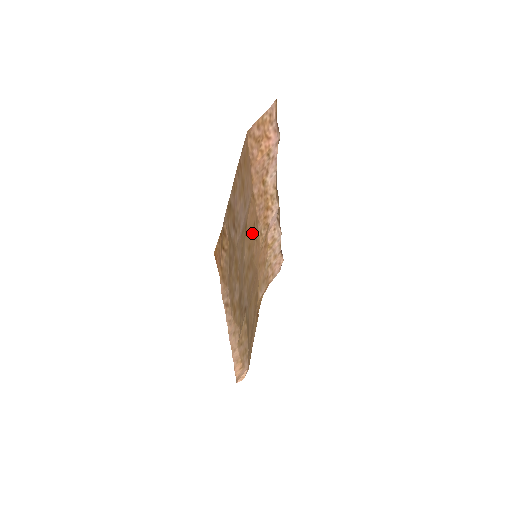
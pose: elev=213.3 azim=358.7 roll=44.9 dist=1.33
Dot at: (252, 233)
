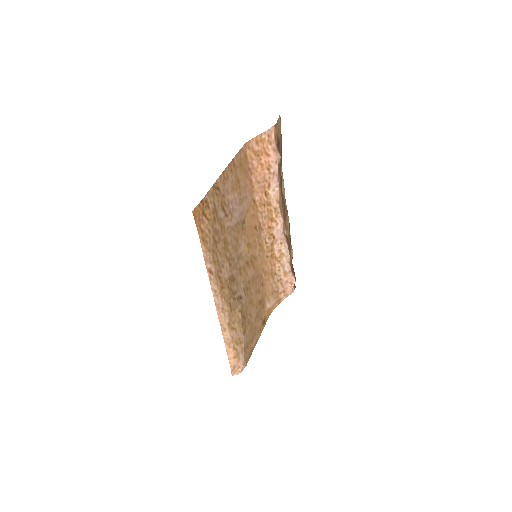
Dot at: (253, 234)
